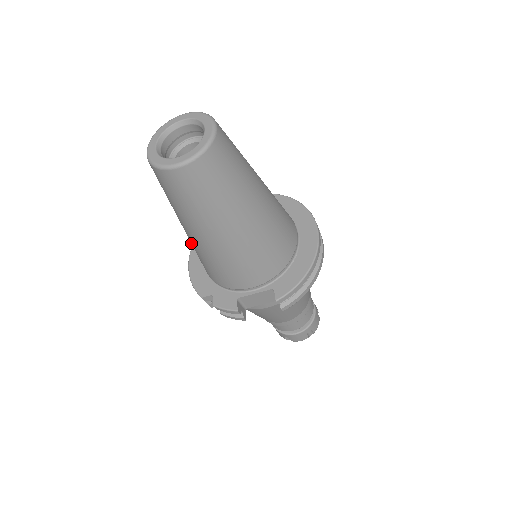
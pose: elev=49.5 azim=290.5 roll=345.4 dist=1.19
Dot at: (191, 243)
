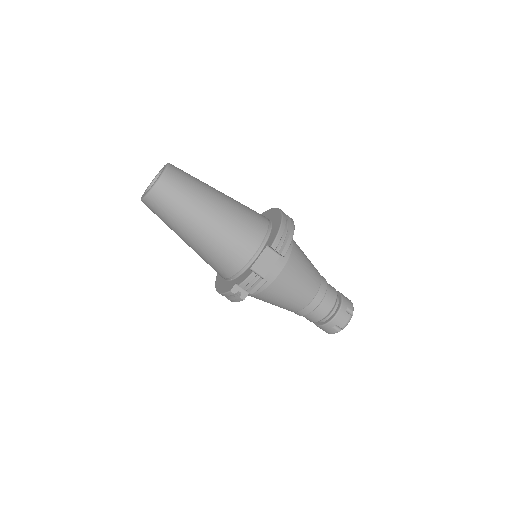
Dot at: (201, 255)
